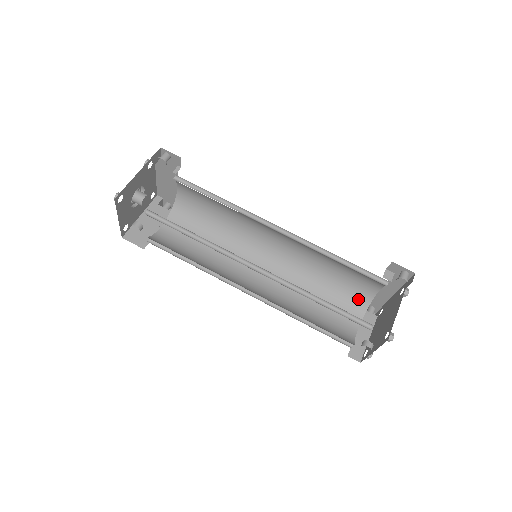
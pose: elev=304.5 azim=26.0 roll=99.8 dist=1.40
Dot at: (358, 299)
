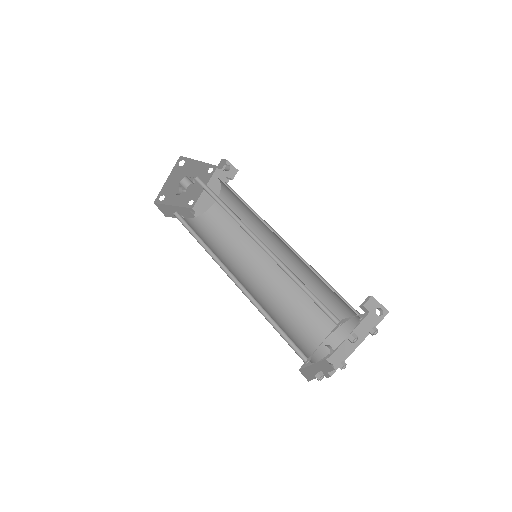
Dot at: (324, 342)
